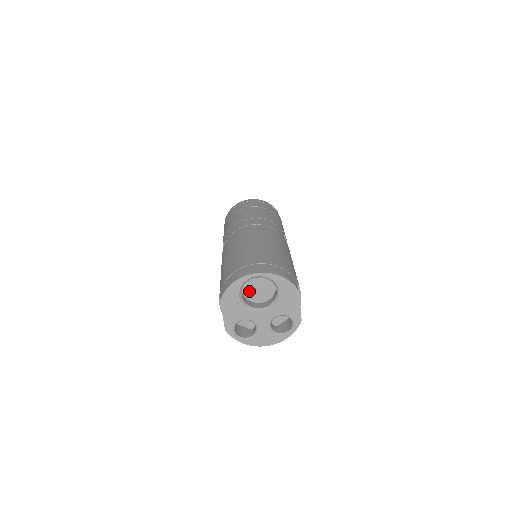
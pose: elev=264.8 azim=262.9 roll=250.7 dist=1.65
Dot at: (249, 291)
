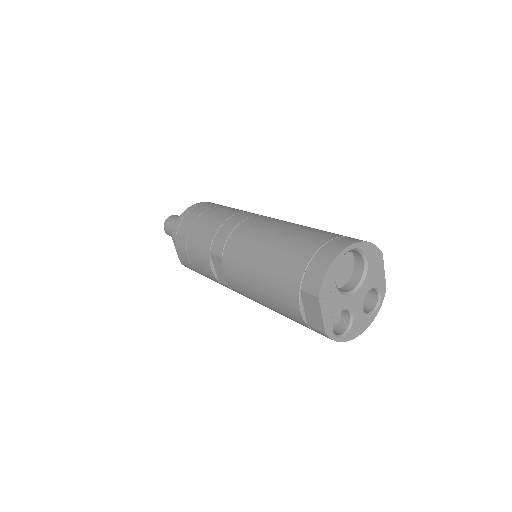
Dot at: occluded
